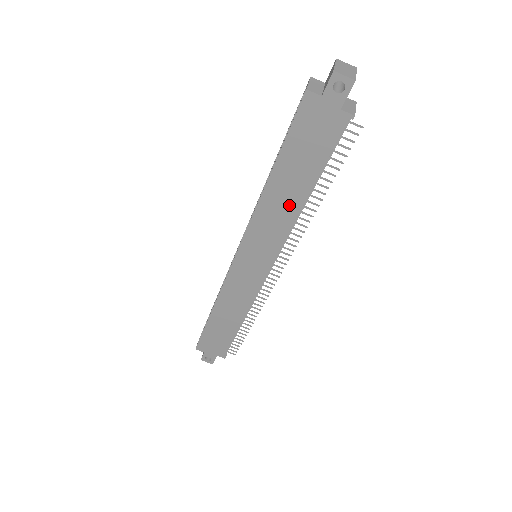
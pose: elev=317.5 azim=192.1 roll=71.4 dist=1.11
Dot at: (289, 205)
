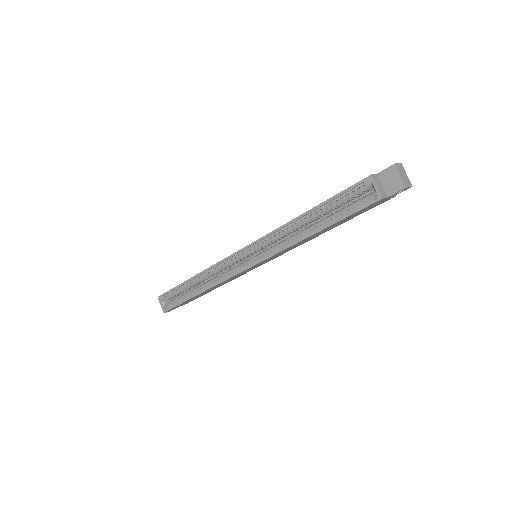
Dot at: (314, 237)
